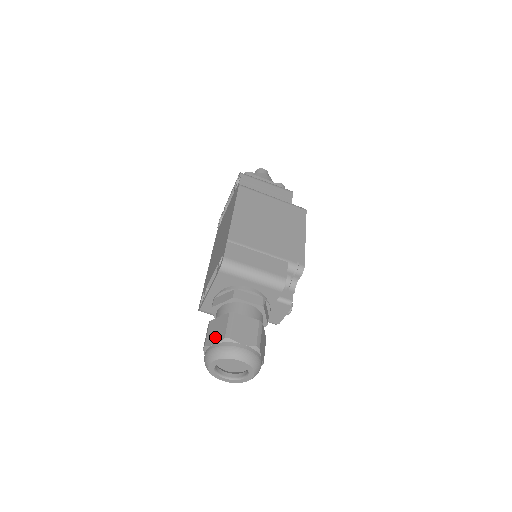
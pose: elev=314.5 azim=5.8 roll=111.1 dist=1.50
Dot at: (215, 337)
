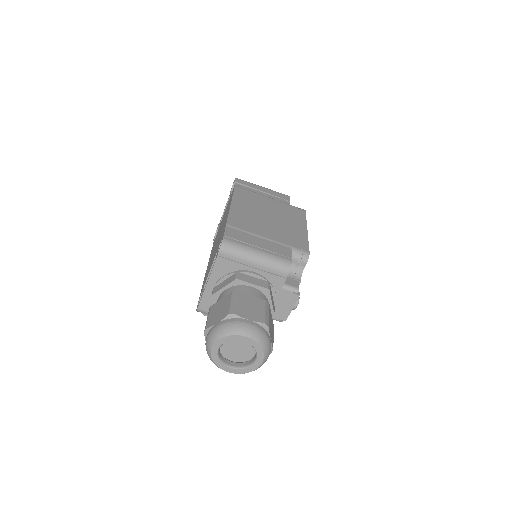
Dot at: (217, 317)
